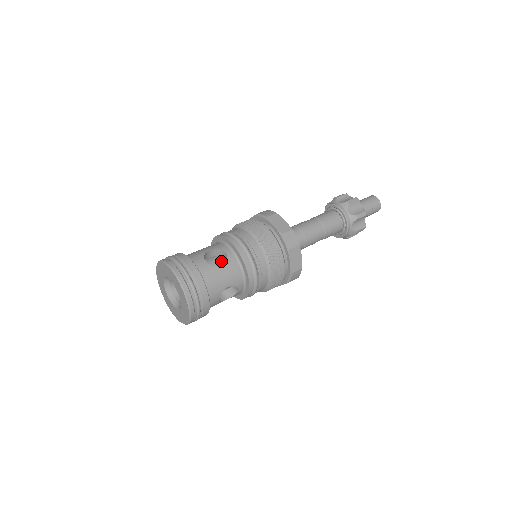
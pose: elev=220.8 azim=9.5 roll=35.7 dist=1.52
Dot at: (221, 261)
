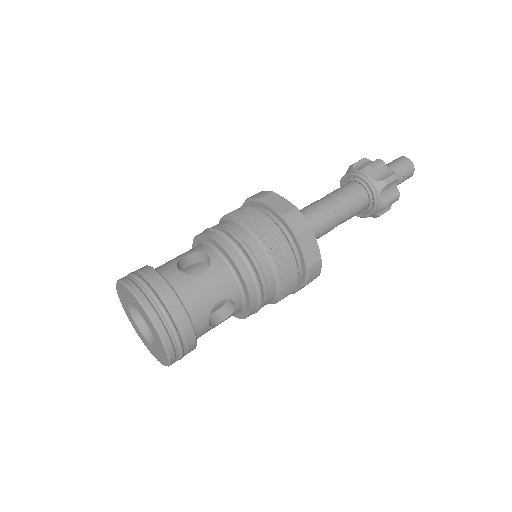
Dot at: (204, 268)
